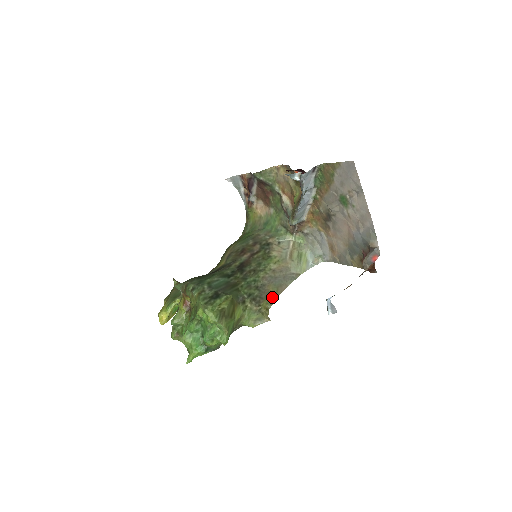
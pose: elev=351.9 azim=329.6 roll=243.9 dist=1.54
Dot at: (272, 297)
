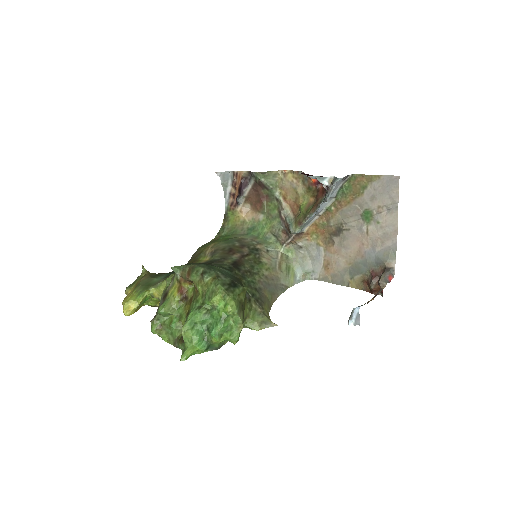
Dot at: (269, 303)
